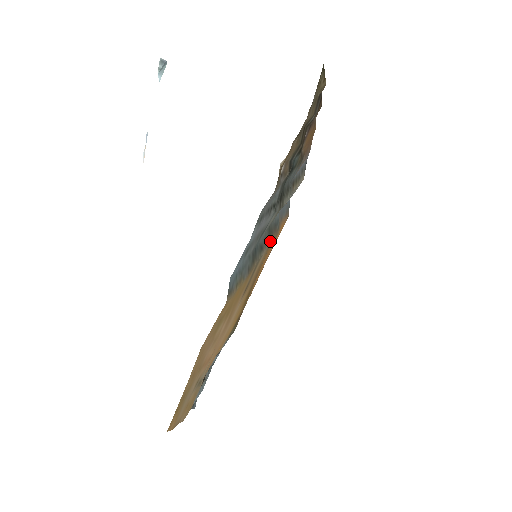
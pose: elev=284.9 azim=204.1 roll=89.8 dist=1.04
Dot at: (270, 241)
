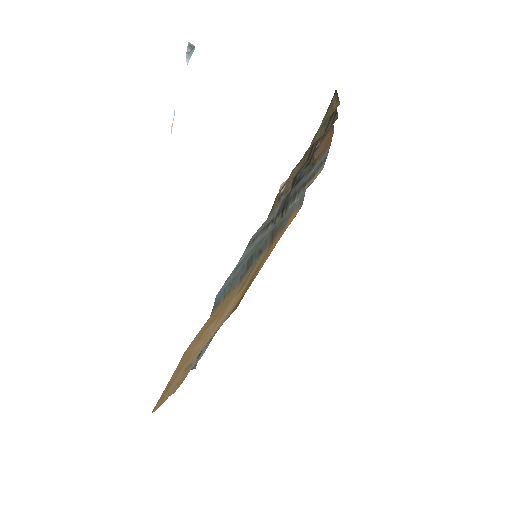
Dot at: (273, 241)
